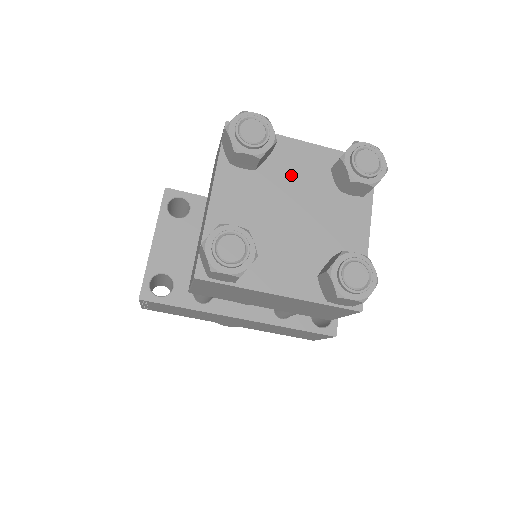
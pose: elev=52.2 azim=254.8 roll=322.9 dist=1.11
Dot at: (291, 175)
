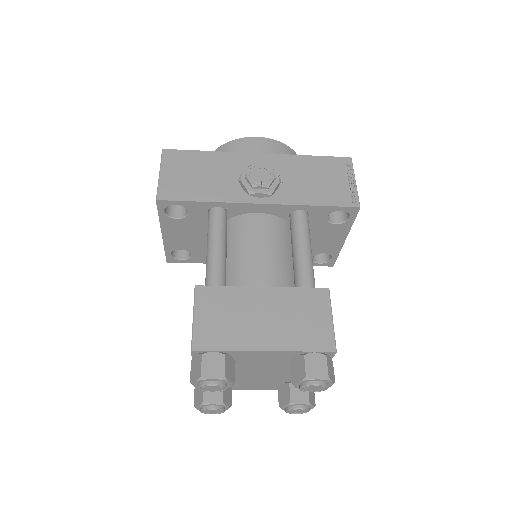
Dot at: (255, 363)
